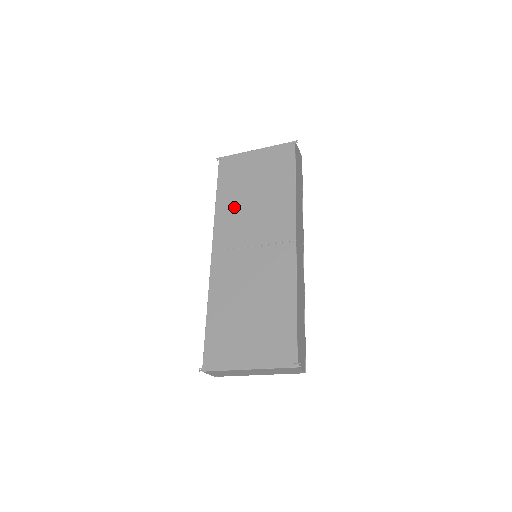
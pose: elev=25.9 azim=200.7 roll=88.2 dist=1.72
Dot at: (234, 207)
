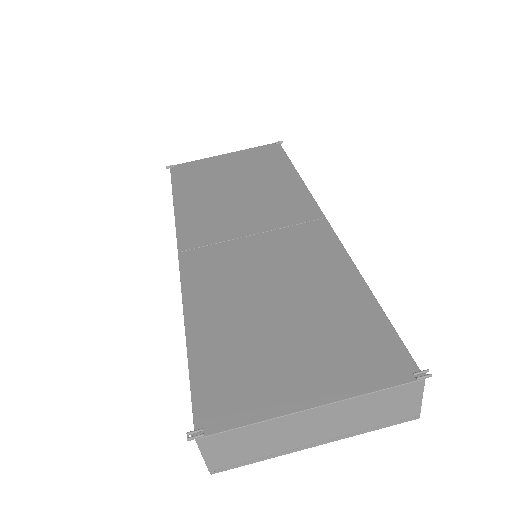
Dot at: (207, 202)
